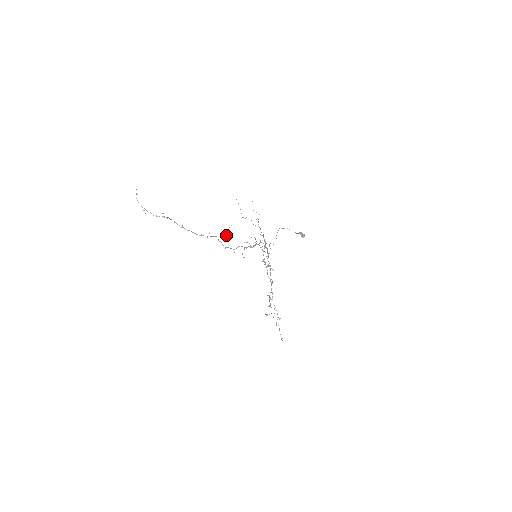
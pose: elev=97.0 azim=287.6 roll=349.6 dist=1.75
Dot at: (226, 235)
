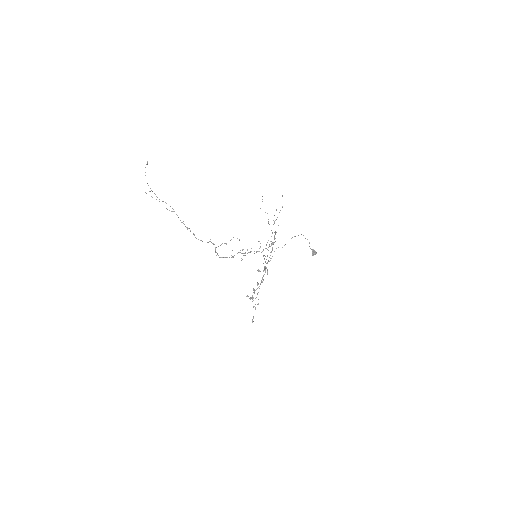
Dot at: occluded
